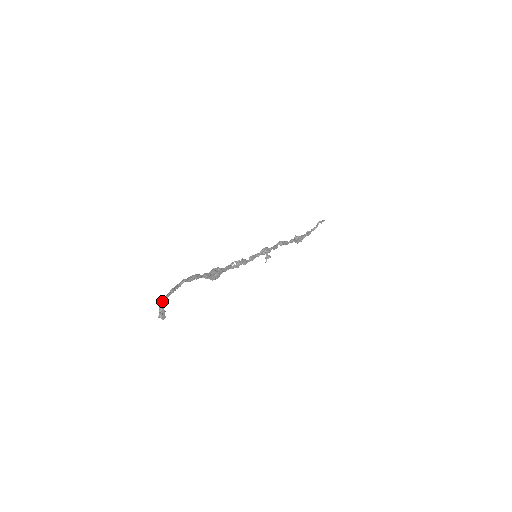
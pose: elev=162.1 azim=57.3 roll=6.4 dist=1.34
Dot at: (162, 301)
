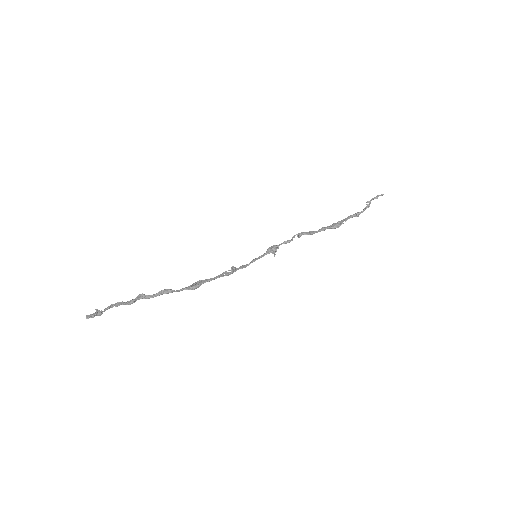
Dot at: (97, 309)
